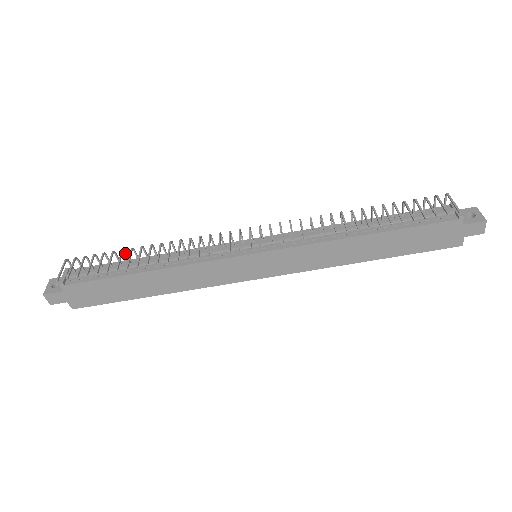
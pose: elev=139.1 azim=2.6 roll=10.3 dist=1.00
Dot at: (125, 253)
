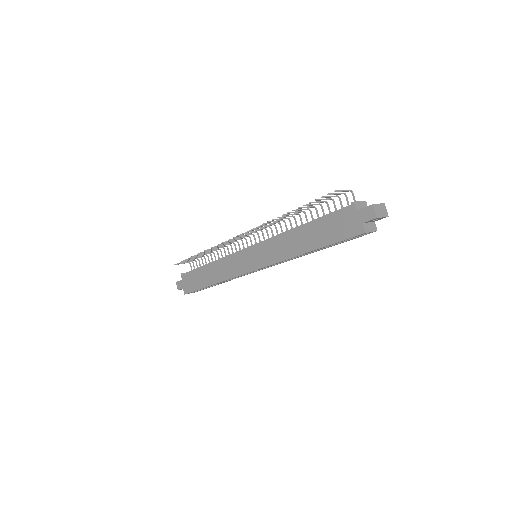
Dot at: (208, 258)
